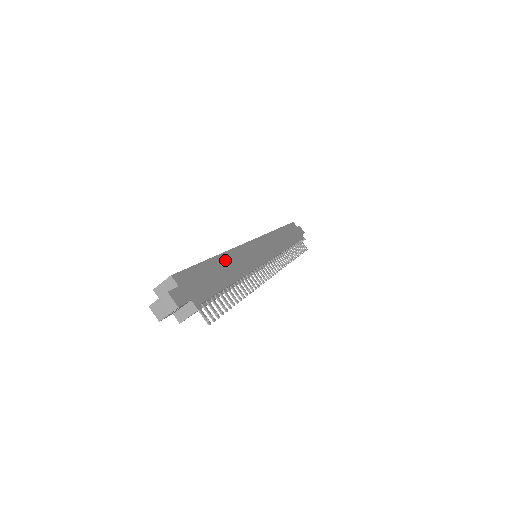
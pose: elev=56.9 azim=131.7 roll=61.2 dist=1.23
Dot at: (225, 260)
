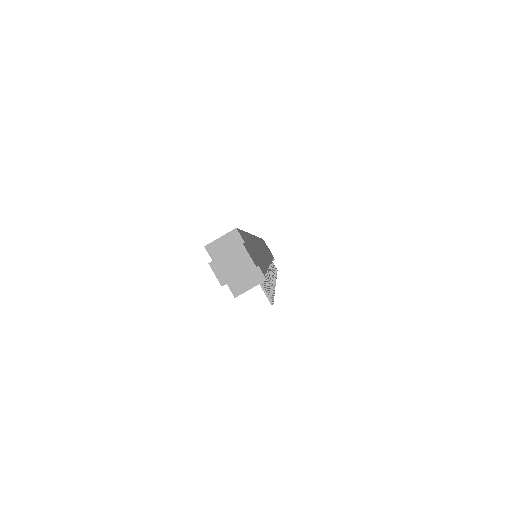
Dot at: (253, 241)
